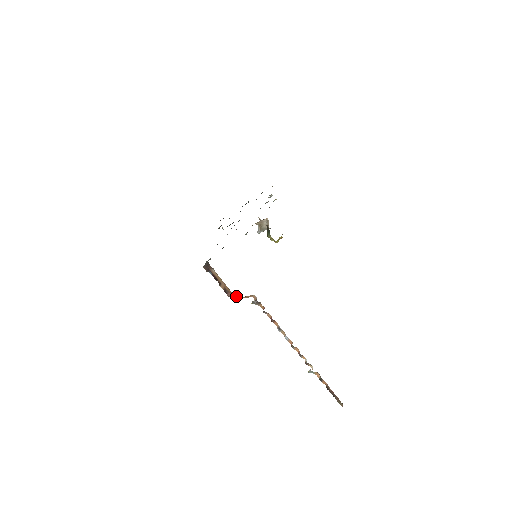
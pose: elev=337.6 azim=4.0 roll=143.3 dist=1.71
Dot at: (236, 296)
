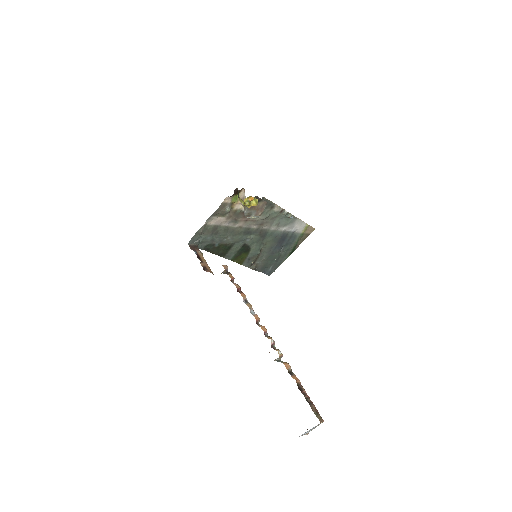
Dot at: occluded
